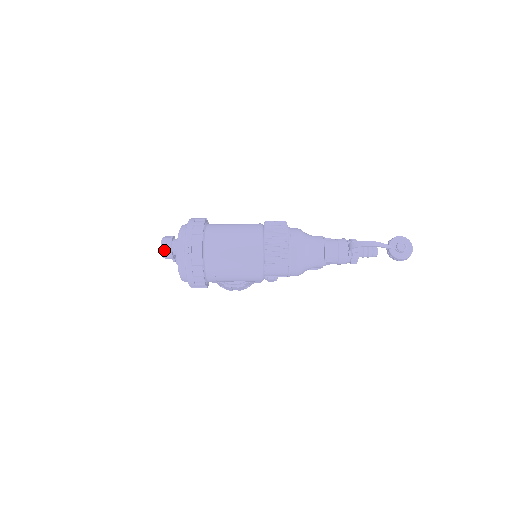
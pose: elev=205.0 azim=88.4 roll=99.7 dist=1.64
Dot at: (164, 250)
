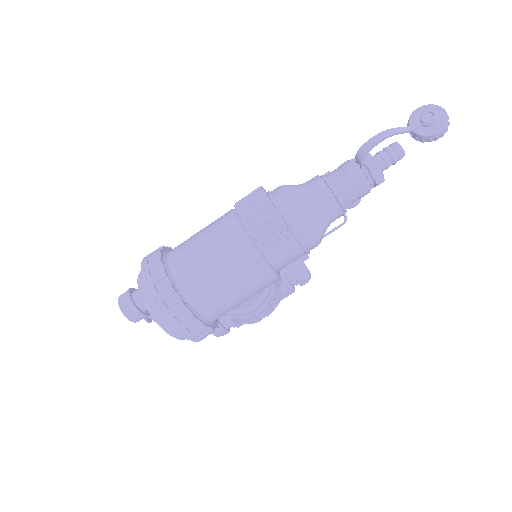
Dot at: (125, 311)
